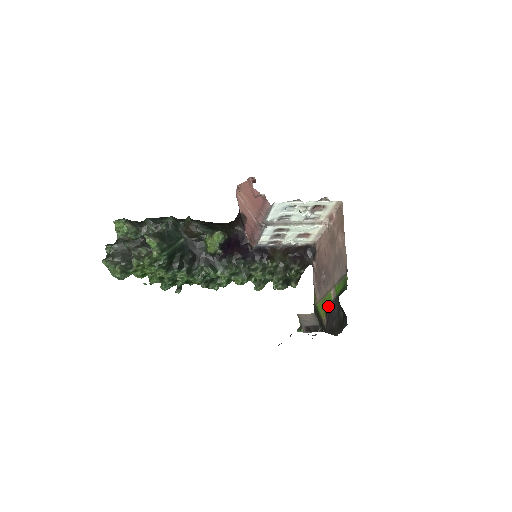
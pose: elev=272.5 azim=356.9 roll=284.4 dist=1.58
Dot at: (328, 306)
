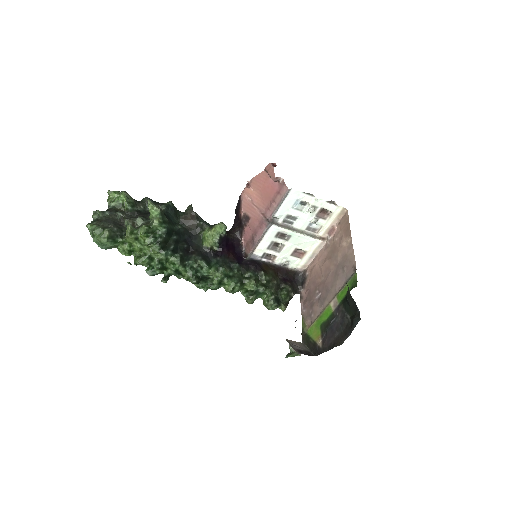
Dot at: (326, 321)
